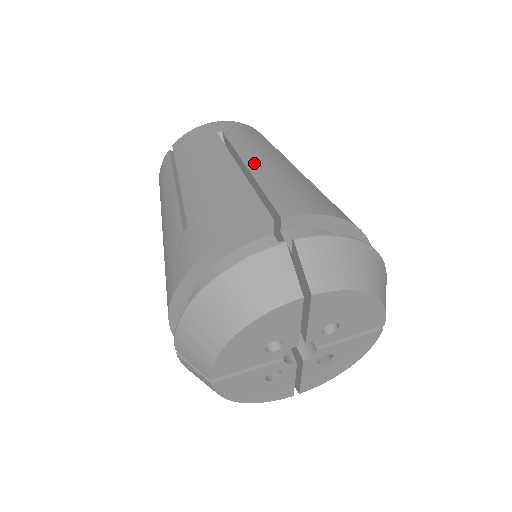
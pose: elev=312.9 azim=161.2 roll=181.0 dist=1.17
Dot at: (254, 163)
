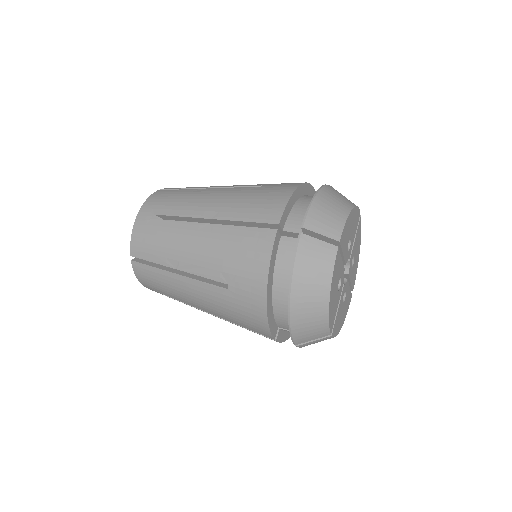
Dot at: occluded
